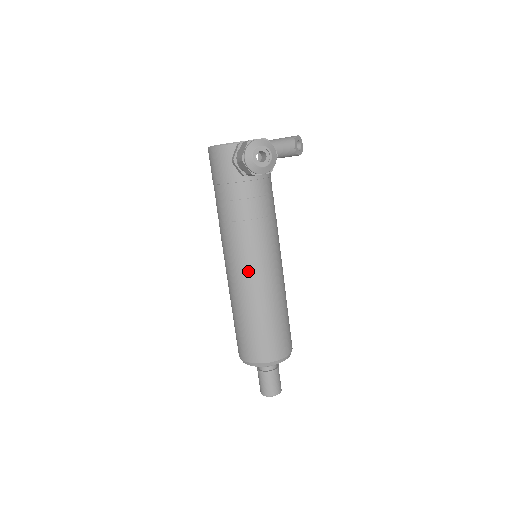
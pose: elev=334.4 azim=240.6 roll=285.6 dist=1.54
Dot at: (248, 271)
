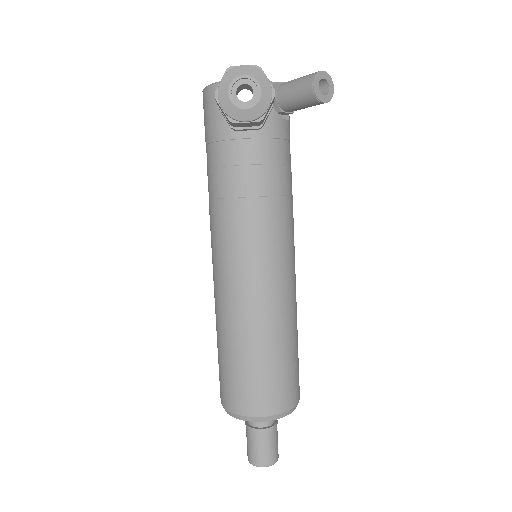
Dot at: (231, 274)
